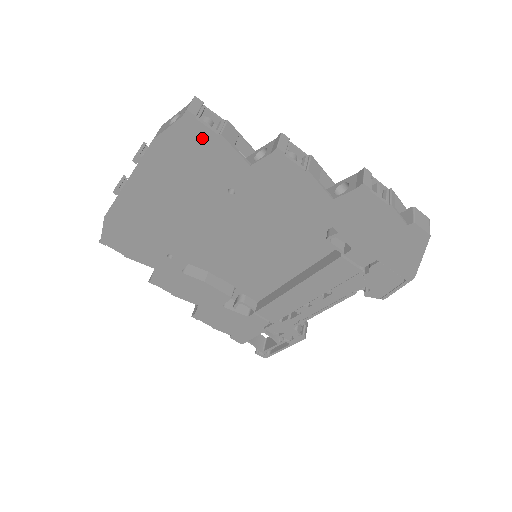
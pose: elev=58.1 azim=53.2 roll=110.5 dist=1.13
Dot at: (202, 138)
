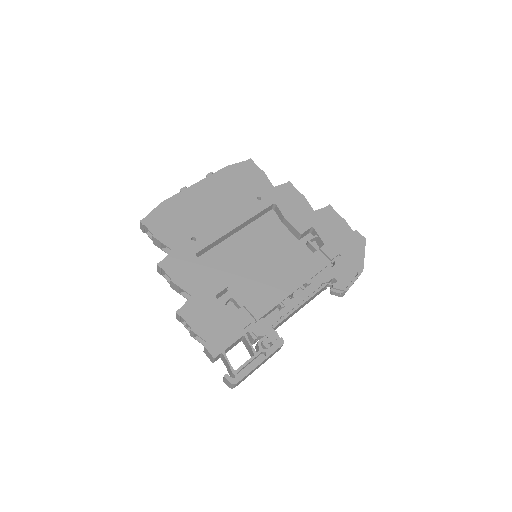
Dot at: (253, 170)
